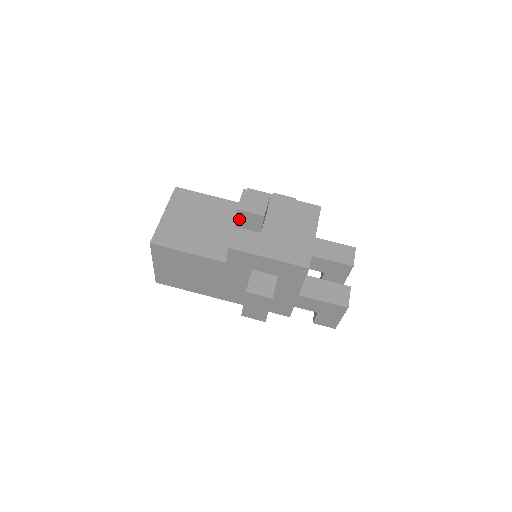
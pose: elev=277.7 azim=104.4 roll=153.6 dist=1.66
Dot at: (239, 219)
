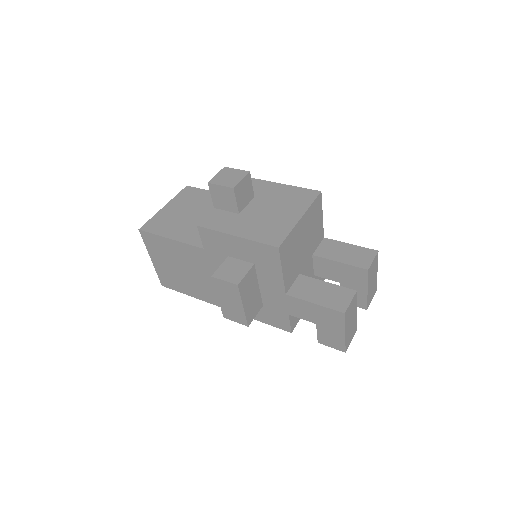
Dot at: (214, 197)
